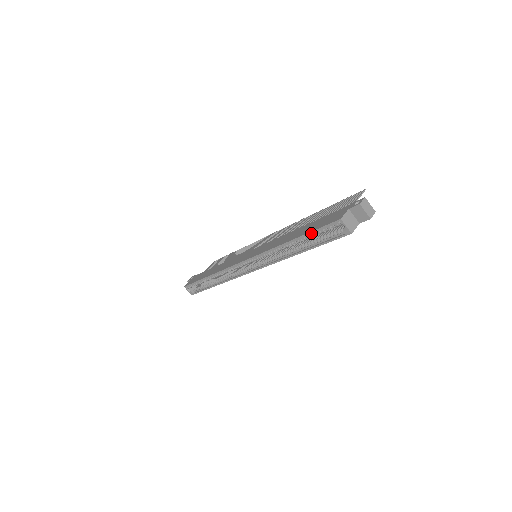
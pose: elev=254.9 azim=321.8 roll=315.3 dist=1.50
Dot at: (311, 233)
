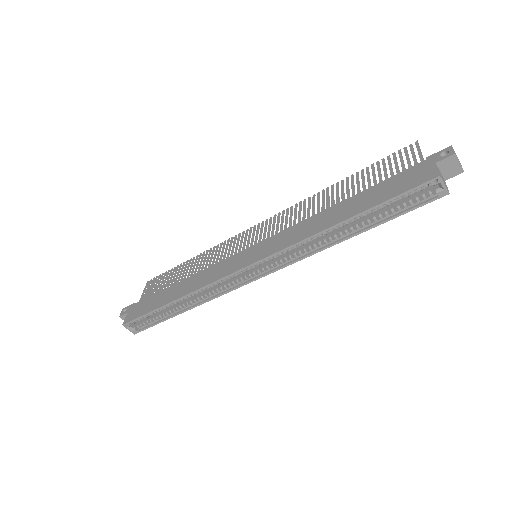
Dot at: (380, 204)
